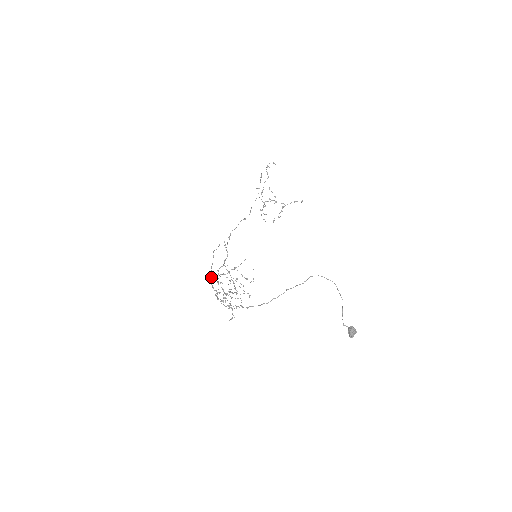
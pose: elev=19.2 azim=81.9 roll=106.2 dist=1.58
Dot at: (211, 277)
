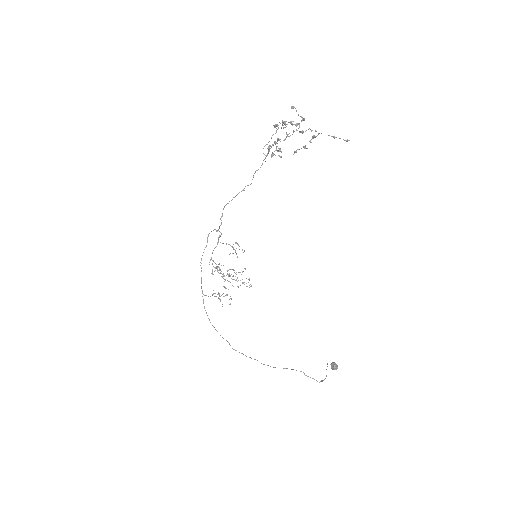
Dot at: occluded
